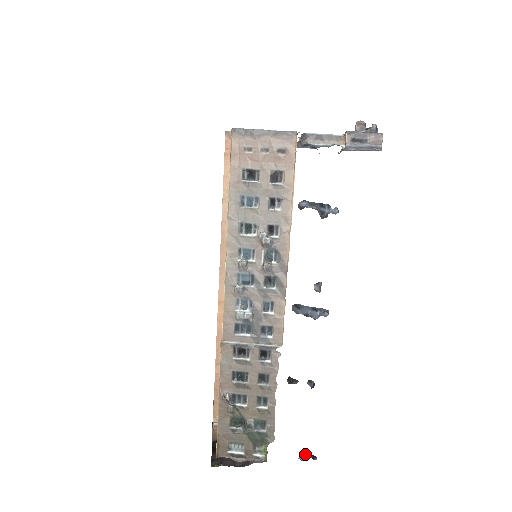
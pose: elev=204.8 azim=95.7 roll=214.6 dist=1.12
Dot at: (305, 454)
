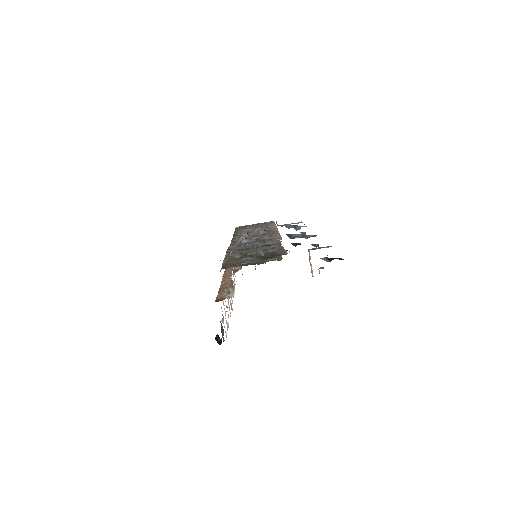
Dot at: (328, 260)
